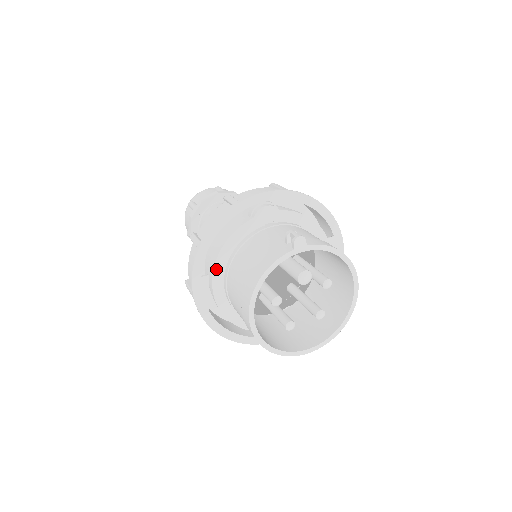
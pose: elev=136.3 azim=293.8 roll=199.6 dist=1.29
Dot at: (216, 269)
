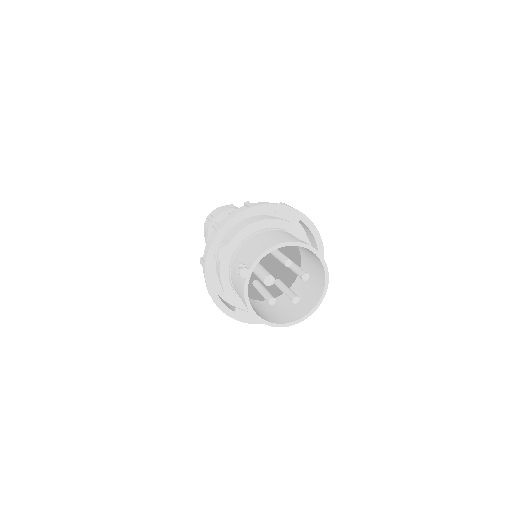
Dot at: (236, 303)
